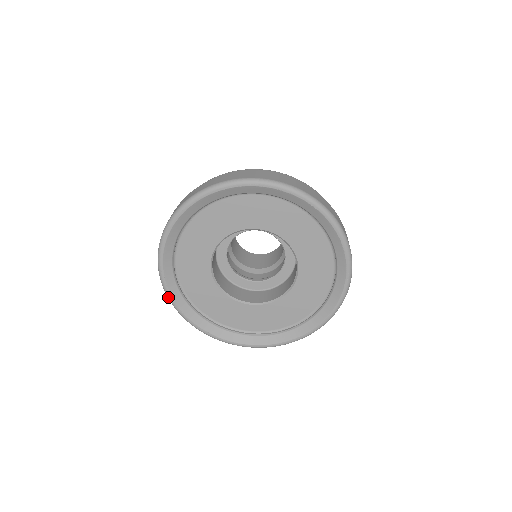
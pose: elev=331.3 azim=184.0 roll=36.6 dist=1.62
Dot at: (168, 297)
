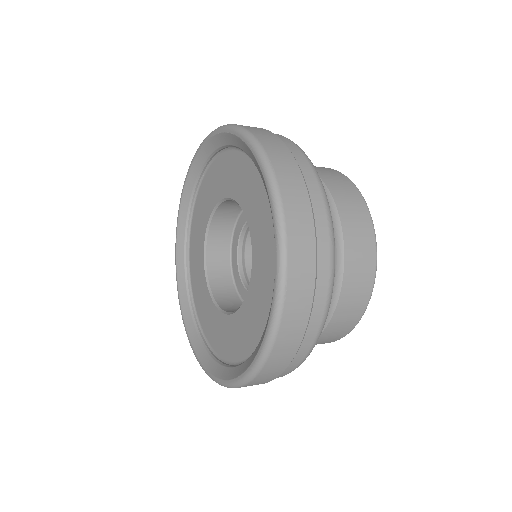
Dot at: (179, 299)
